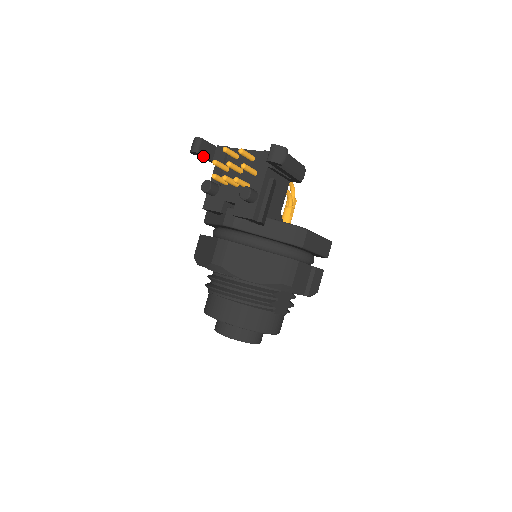
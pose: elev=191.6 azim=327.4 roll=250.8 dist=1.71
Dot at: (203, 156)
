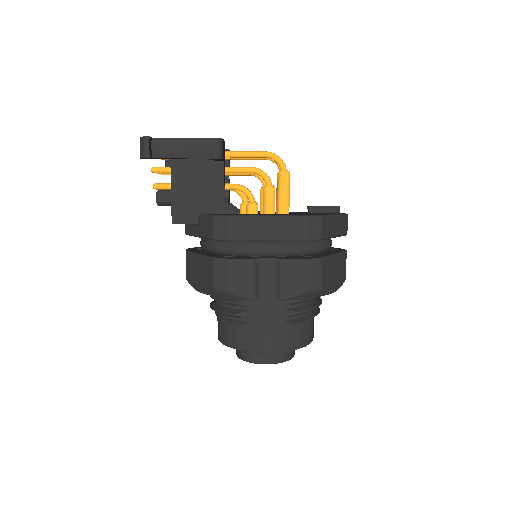
Dot at: occluded
